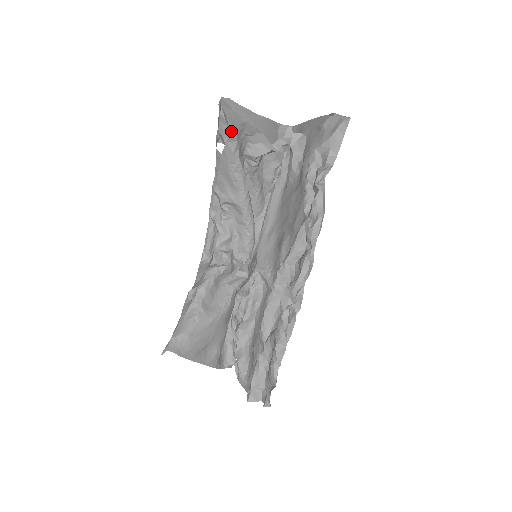
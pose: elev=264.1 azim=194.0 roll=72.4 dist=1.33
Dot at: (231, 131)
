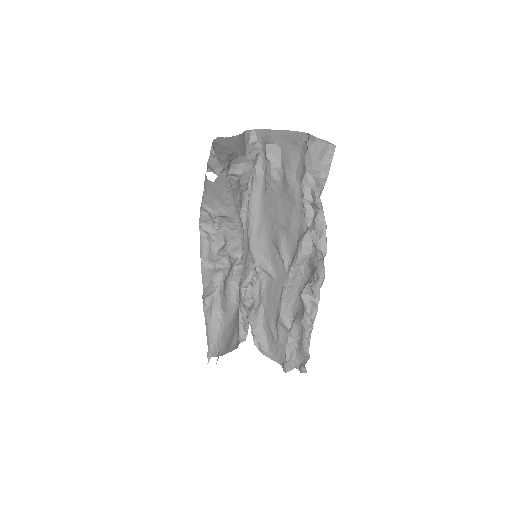
Dot at: occluded
